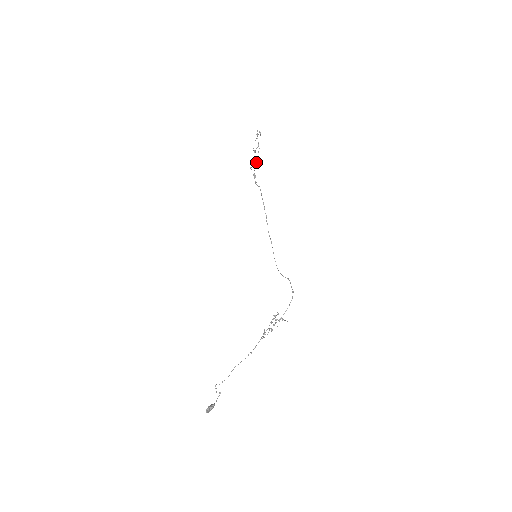
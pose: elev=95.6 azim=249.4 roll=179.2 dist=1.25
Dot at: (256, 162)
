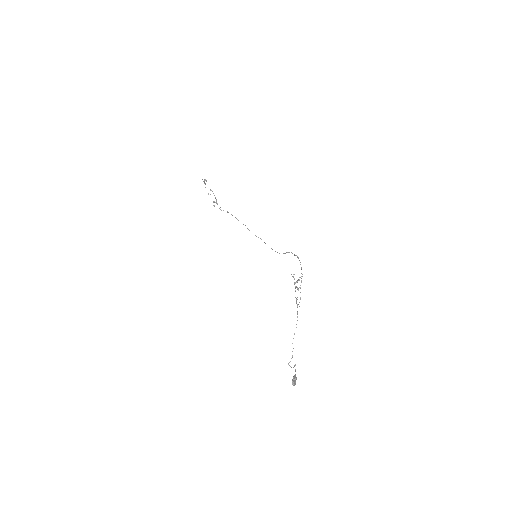
Dot at: occluded
